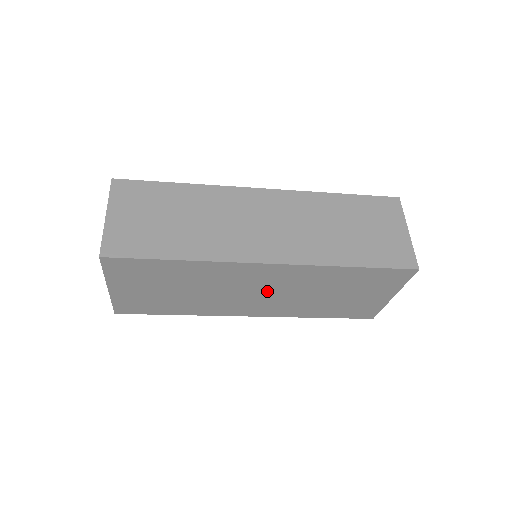
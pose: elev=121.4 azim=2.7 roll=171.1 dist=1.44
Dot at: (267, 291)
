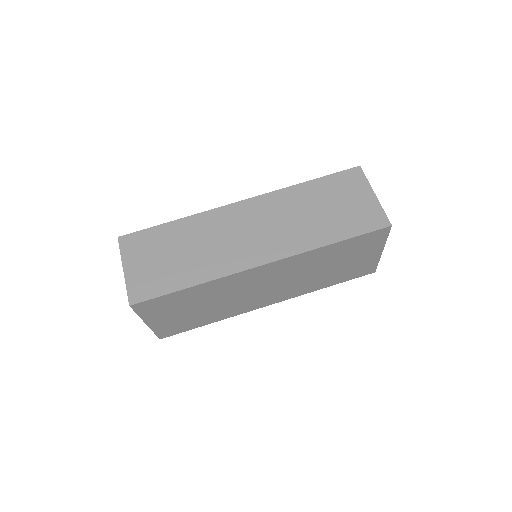
Dot at: (273, 283)
